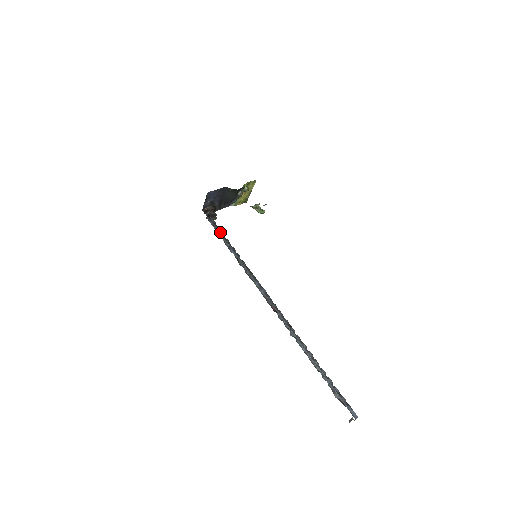
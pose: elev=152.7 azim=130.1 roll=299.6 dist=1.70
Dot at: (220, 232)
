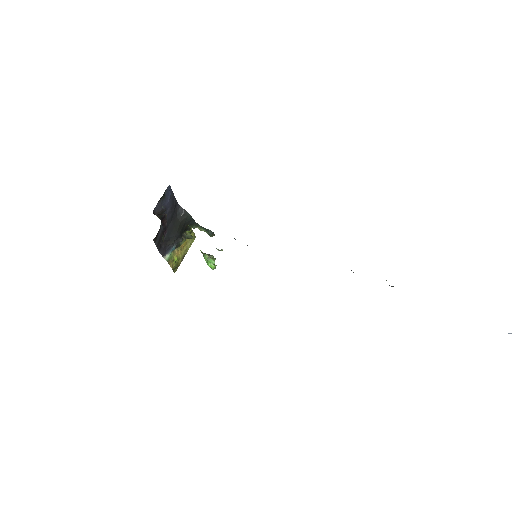
Dot at: occluded
